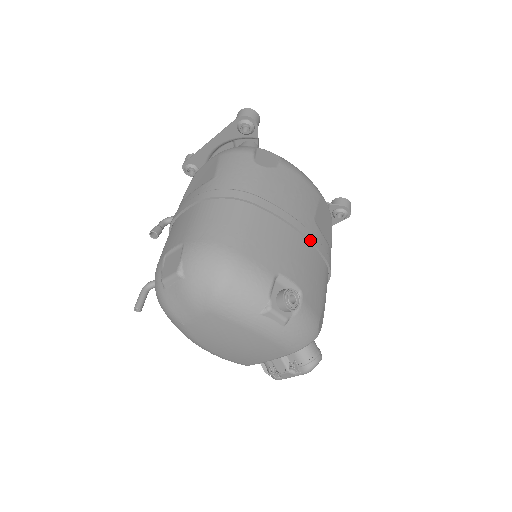
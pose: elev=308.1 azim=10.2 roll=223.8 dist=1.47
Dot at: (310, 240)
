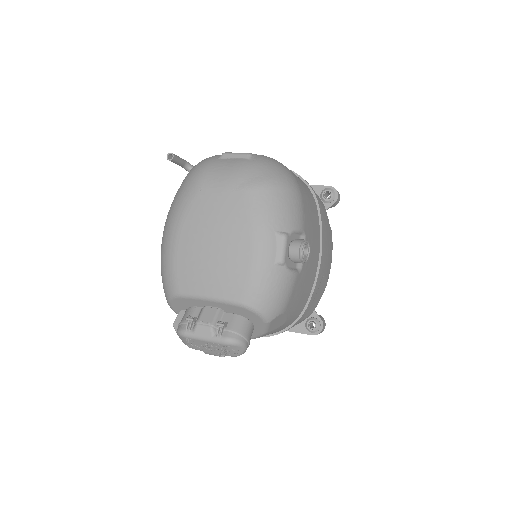
Dot at: (319, 272)
